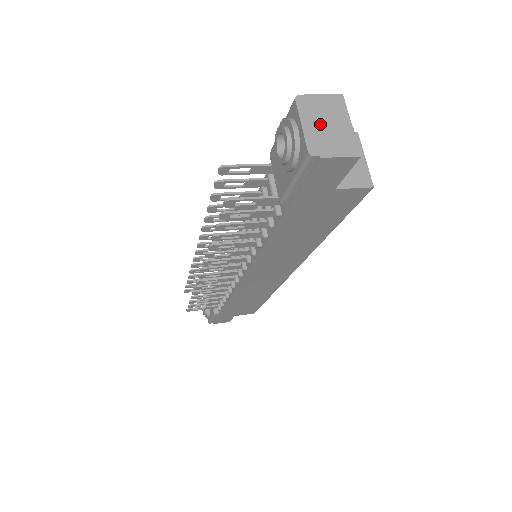
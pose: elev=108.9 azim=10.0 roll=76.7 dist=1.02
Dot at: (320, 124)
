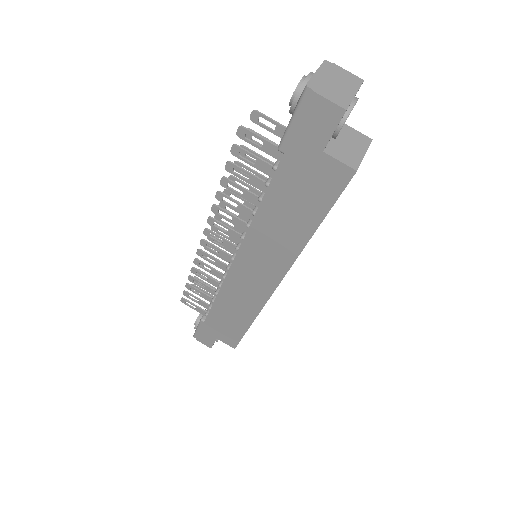
Dot at: (330, 80)
